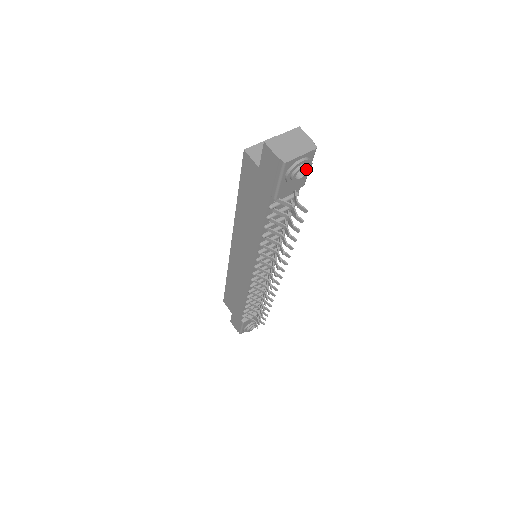
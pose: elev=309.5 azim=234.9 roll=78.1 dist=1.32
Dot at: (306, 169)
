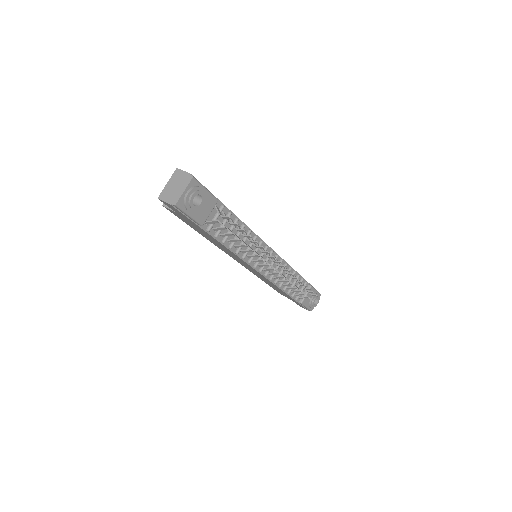
Dot at: (199, 194)
